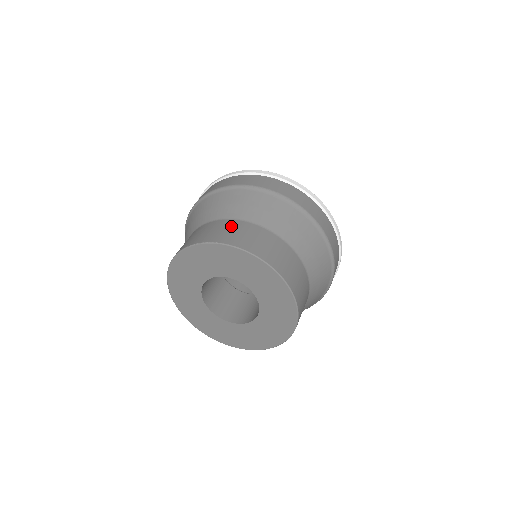
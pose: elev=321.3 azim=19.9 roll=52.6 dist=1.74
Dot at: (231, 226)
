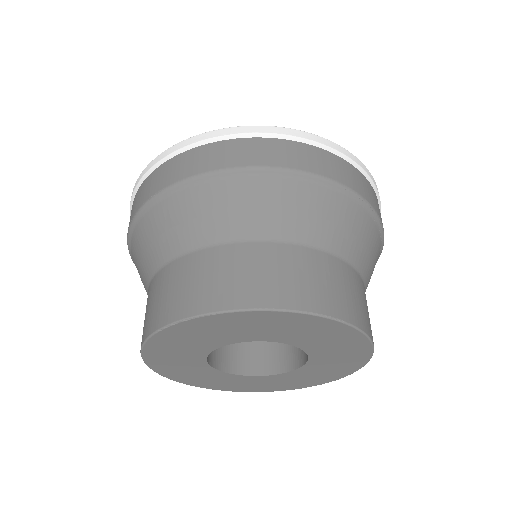
Dot at: (337, 274)
